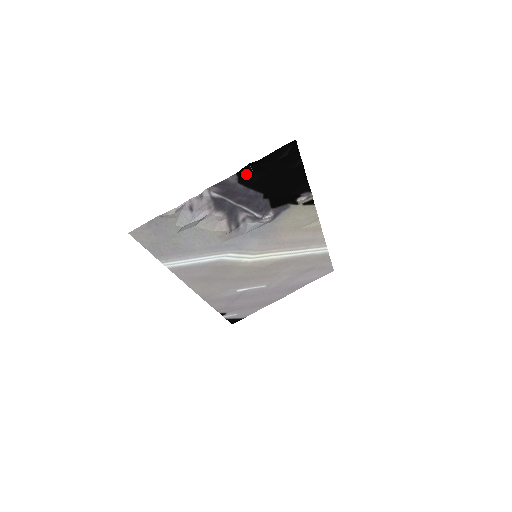
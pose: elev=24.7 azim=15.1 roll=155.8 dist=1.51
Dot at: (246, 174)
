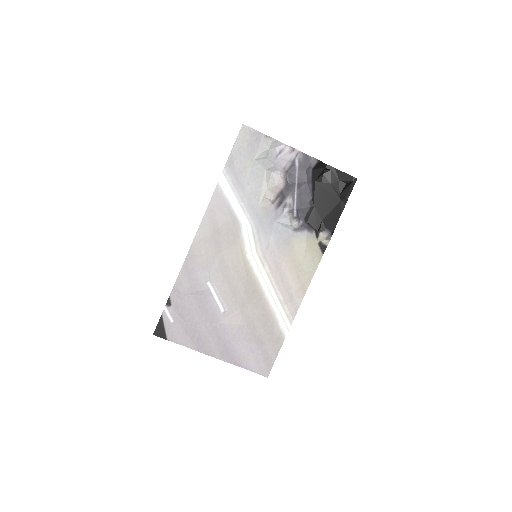
Dot at: (319, 170)
